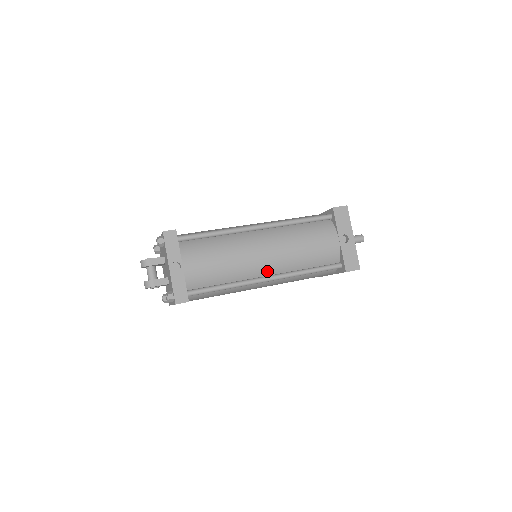
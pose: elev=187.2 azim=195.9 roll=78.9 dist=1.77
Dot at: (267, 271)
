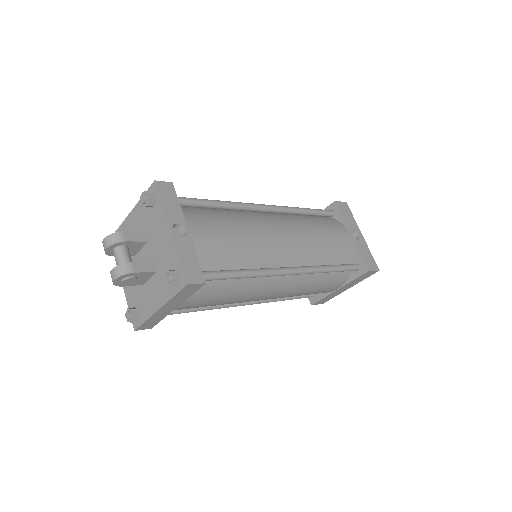
Dot at: (288, 260)
